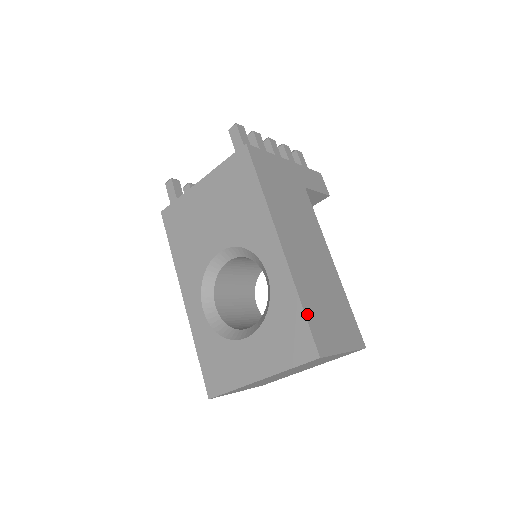
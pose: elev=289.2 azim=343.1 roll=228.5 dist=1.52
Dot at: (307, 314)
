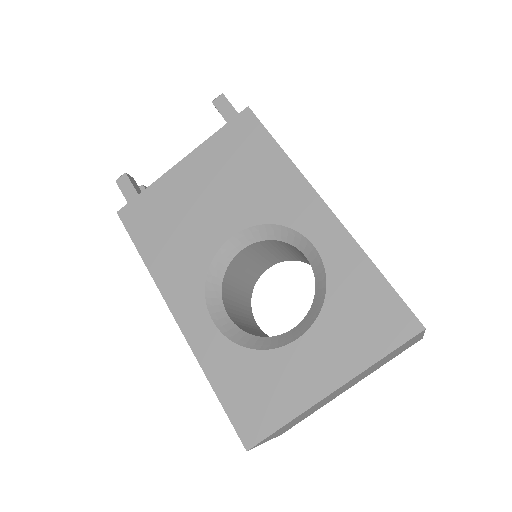
Dot at: (387, 281)
